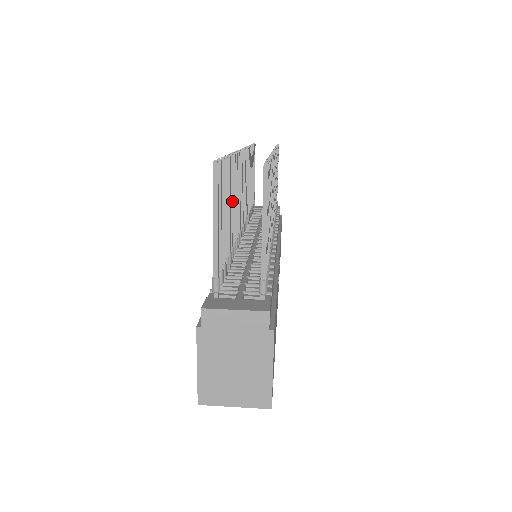
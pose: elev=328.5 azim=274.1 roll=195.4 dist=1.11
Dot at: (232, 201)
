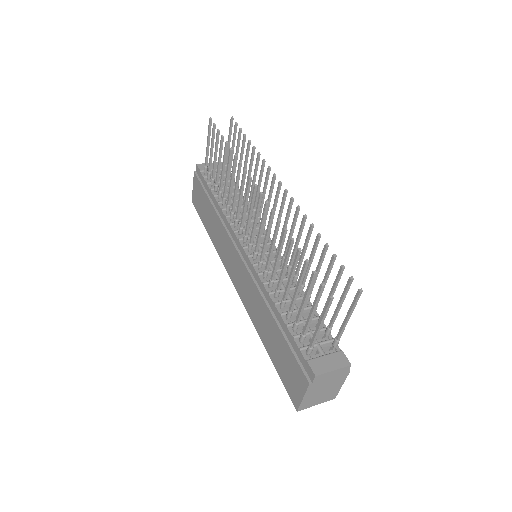
Dot at: occluded
